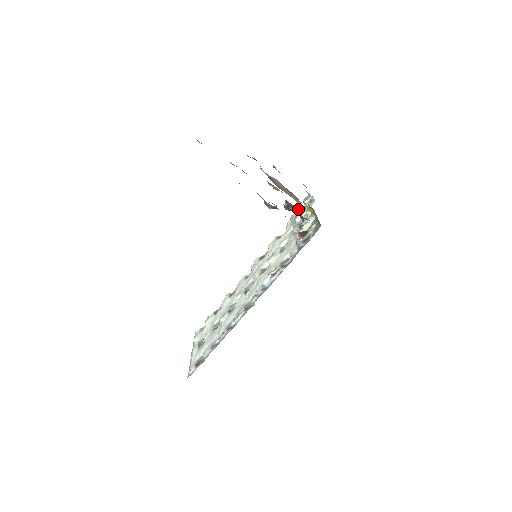
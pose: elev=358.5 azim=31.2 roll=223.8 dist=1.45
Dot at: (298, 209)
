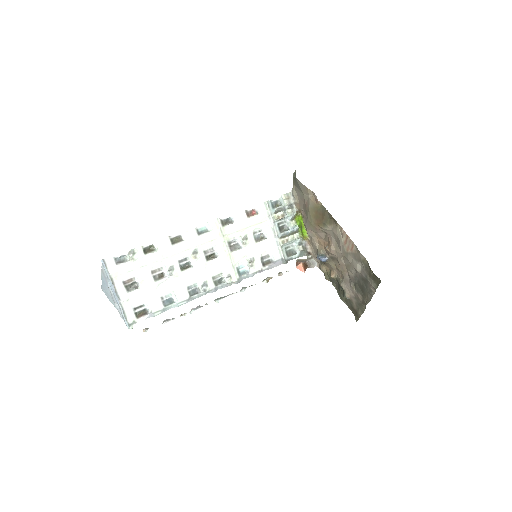
Dot at: (323, 262)
